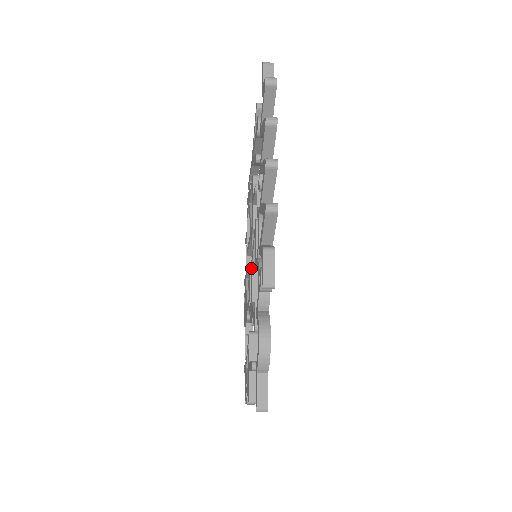
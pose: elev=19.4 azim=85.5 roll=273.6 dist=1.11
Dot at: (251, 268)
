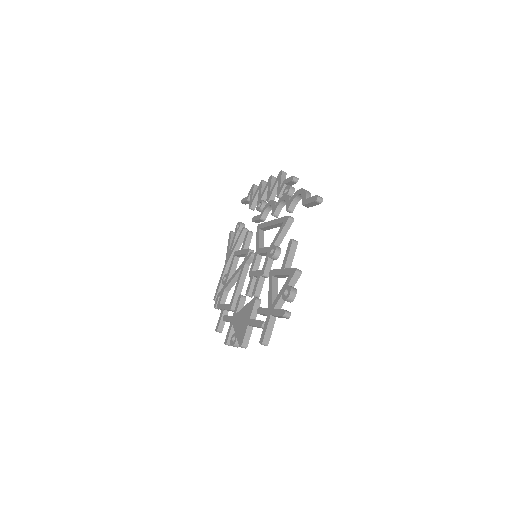
Dot at: (257, 254)
